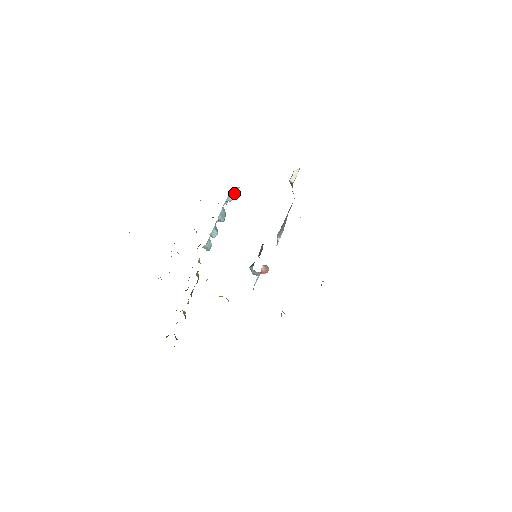
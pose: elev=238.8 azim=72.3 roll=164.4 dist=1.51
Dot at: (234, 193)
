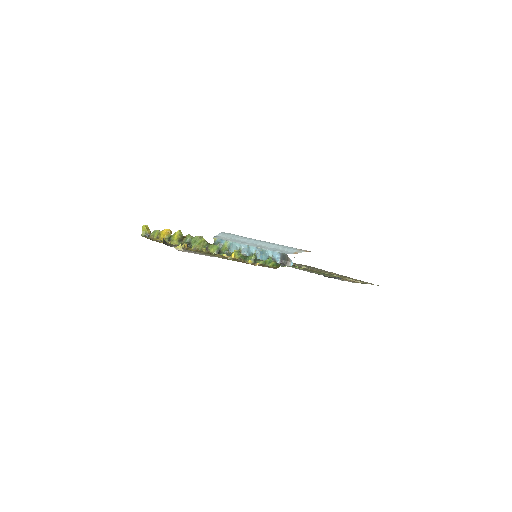
Dot at: (285, 259)
